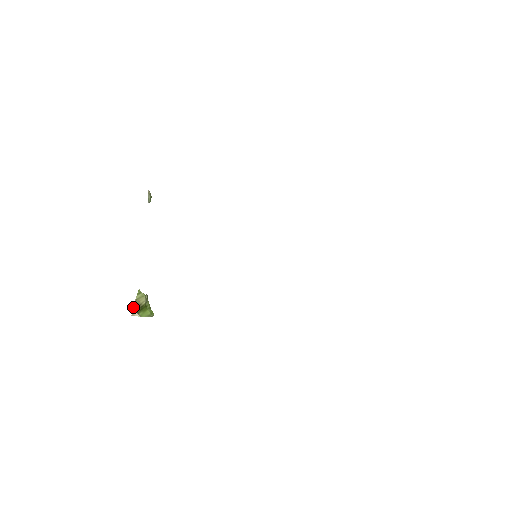
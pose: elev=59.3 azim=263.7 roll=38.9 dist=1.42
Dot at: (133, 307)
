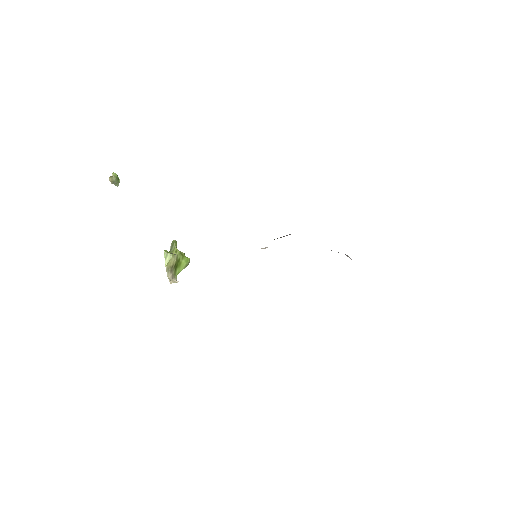
Dot at: (167, 276)
